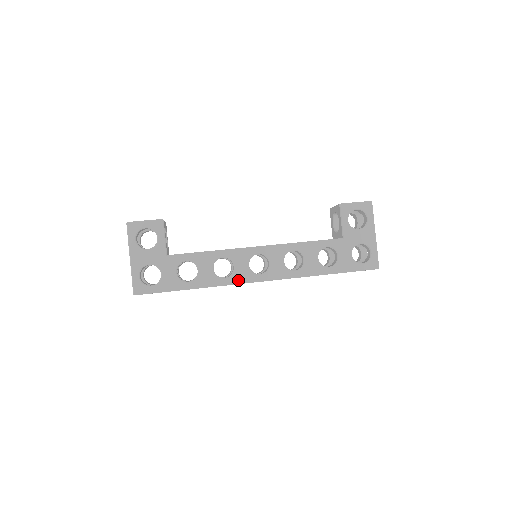
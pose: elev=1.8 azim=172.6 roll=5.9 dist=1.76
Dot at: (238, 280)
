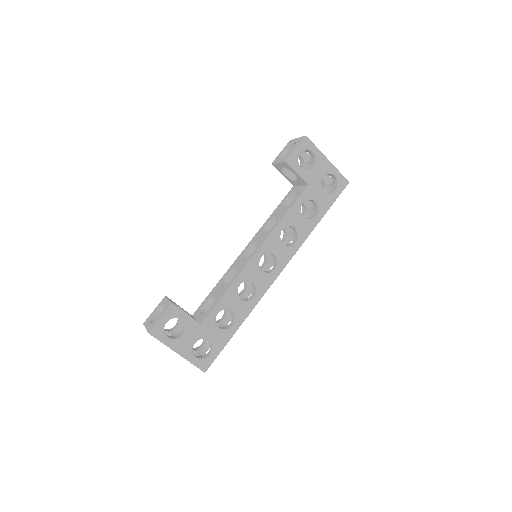
Dot at: (264, 289)
